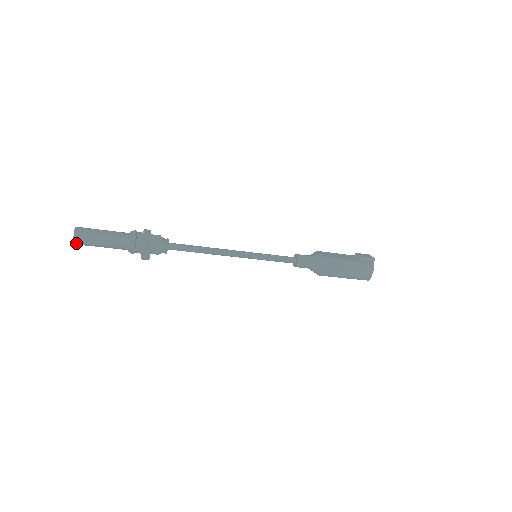
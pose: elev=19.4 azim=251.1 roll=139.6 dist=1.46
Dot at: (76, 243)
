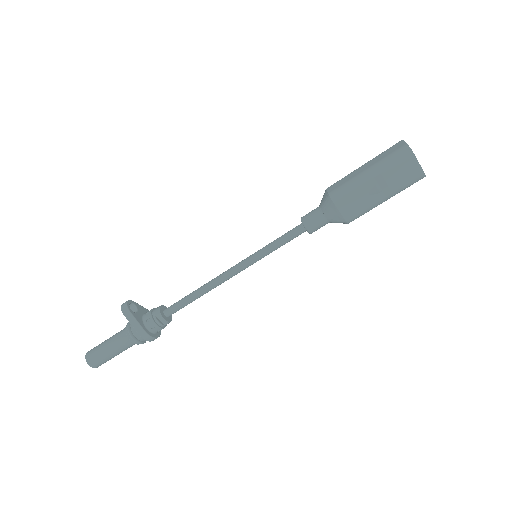
Dot at: (88, 358)
